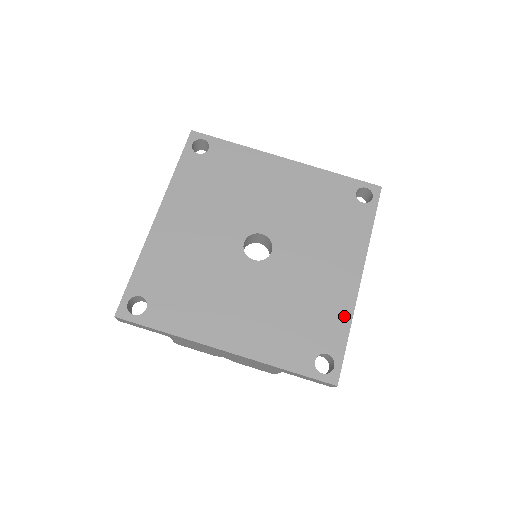
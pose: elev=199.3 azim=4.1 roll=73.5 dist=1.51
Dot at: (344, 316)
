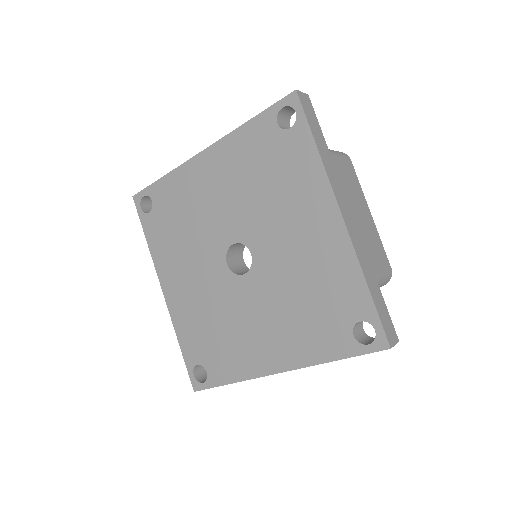
Dot at: (239, 373)
